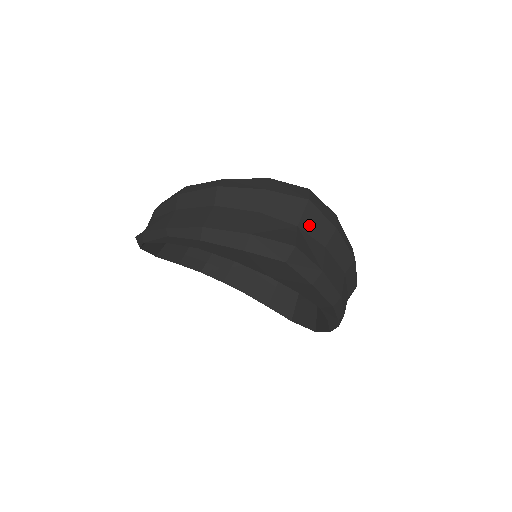
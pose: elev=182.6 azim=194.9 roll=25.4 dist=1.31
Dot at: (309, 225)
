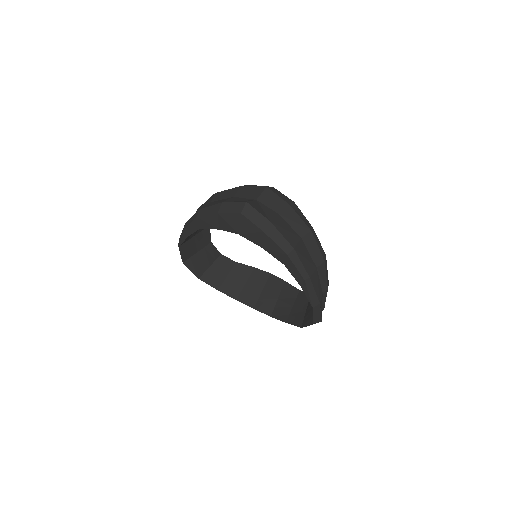
Dot at: (266, 200)
